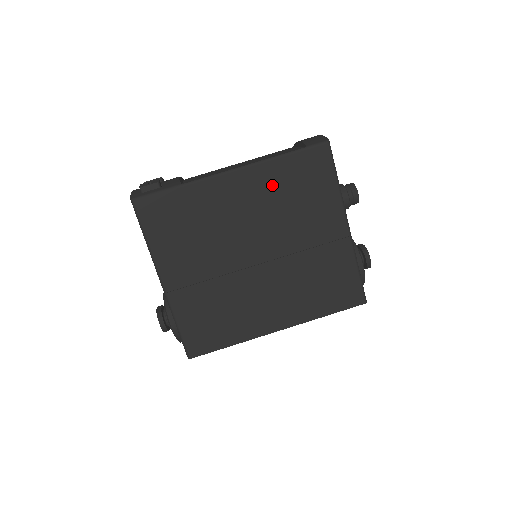
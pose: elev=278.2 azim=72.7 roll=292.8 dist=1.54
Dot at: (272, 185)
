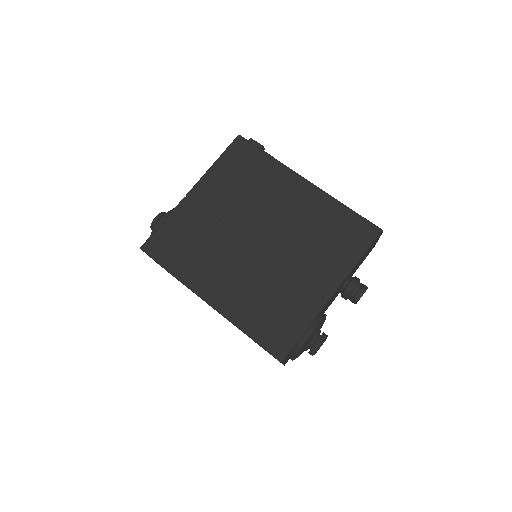
Dot at: (318, 213)
